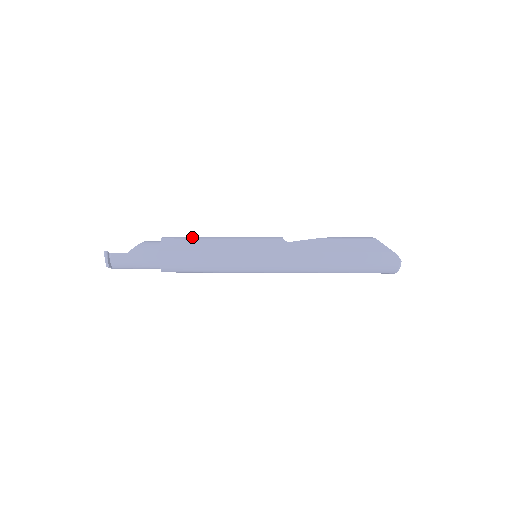
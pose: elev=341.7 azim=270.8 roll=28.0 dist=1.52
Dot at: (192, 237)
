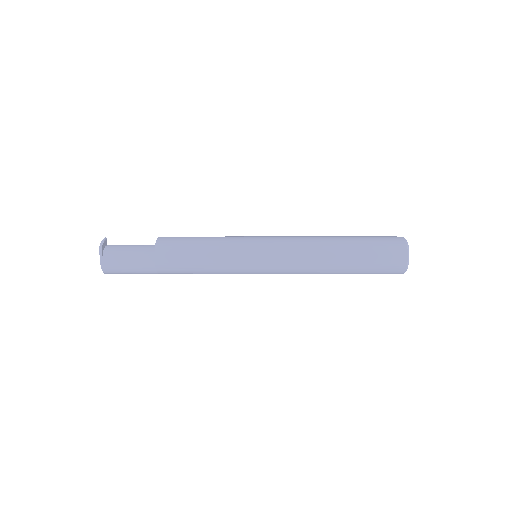
Dot at: occluded
